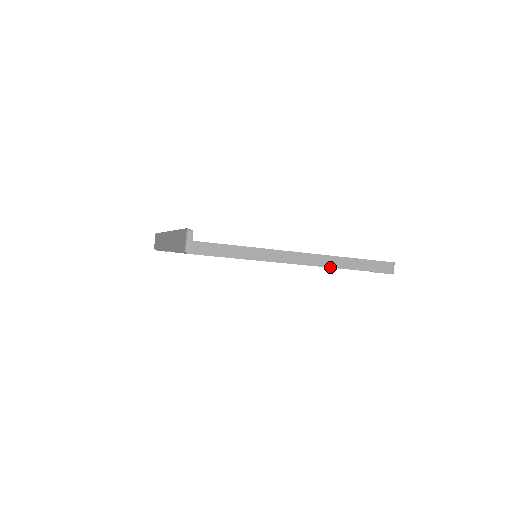
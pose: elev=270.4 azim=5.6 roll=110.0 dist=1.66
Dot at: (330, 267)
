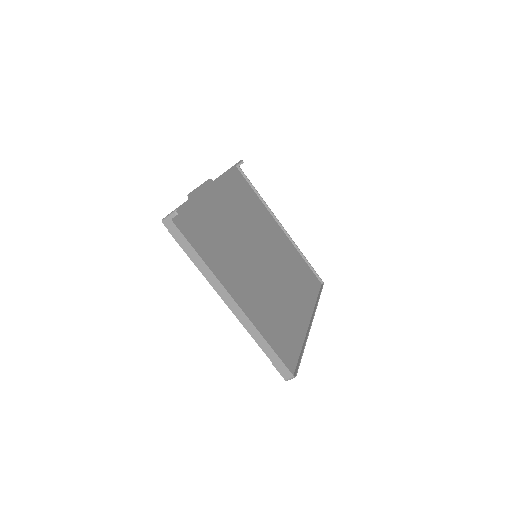
Dot at: (247, 329)
